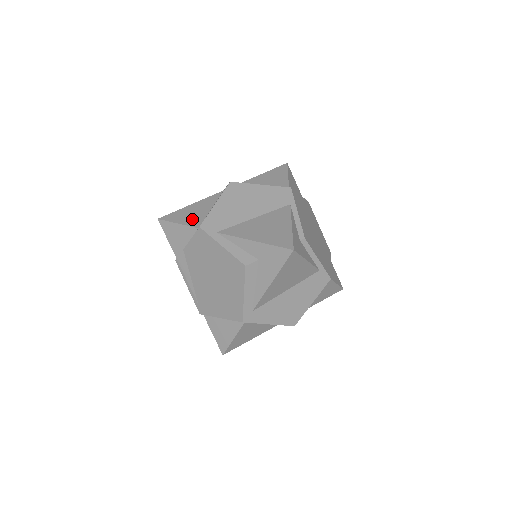
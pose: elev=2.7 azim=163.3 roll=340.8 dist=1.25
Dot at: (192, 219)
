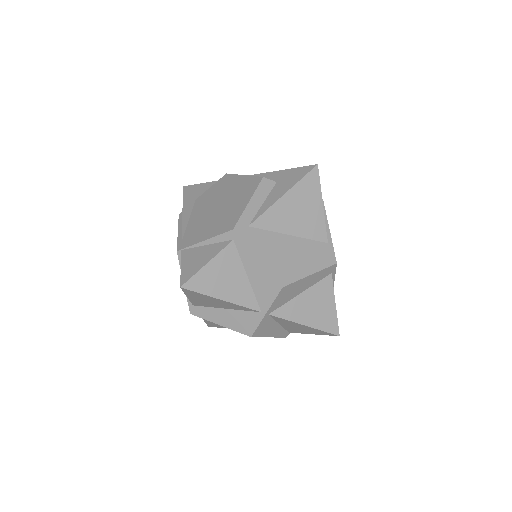
Dot at: occluded
